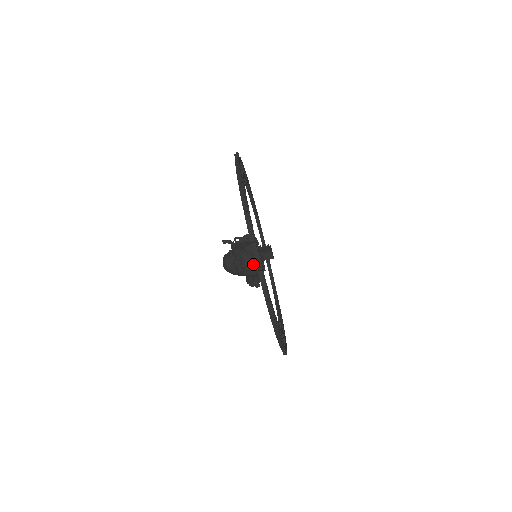
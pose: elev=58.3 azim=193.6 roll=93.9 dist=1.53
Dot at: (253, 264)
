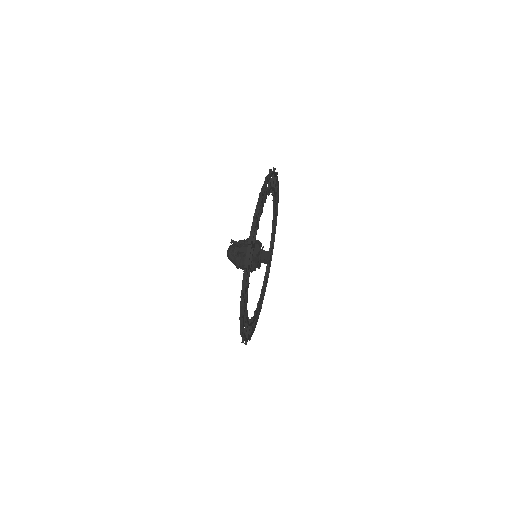
Dot at: occluded
